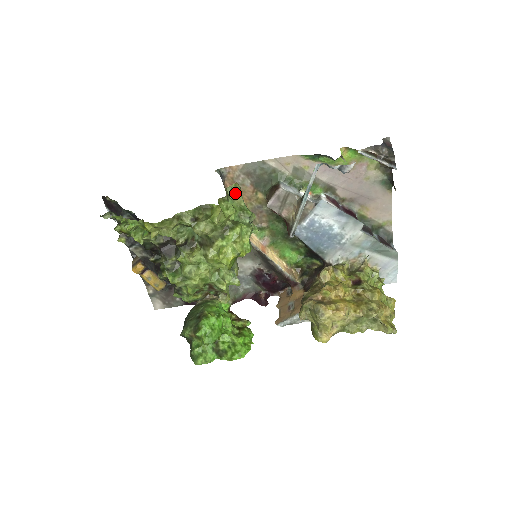
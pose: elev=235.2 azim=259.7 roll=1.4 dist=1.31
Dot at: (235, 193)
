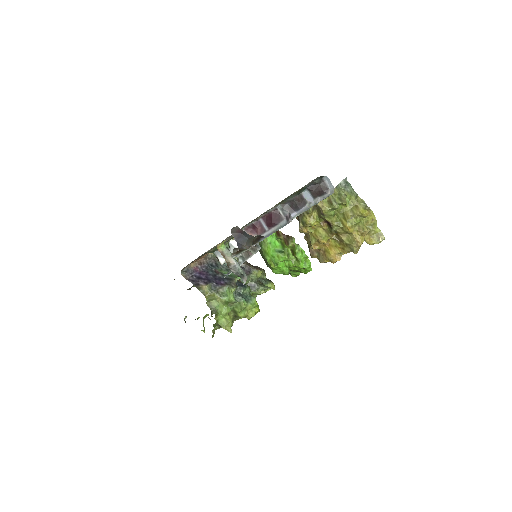
Dot at: (212, 298)
